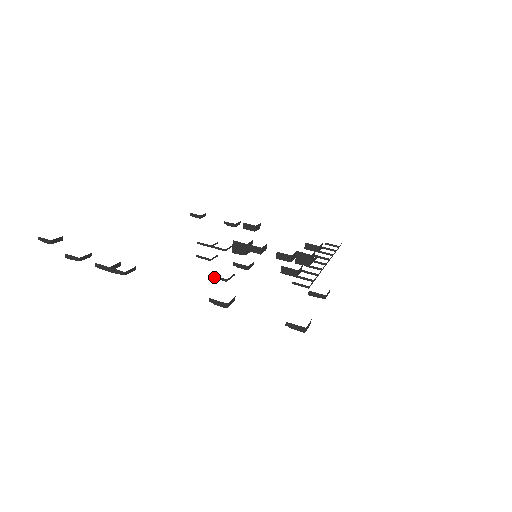
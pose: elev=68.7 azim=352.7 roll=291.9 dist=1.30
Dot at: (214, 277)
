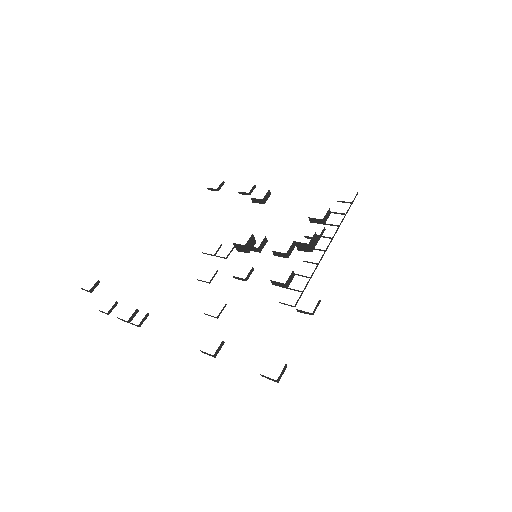
Dot at: occluded
